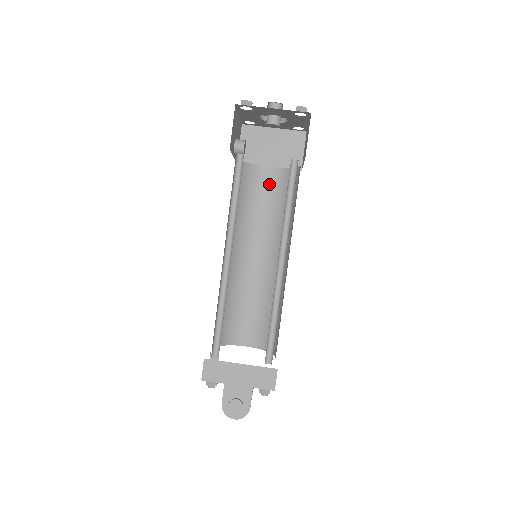
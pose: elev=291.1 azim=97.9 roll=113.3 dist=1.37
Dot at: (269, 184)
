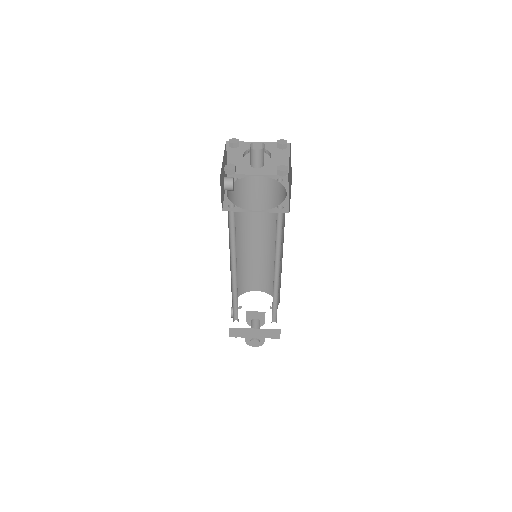
Dot at: (260, 189)
